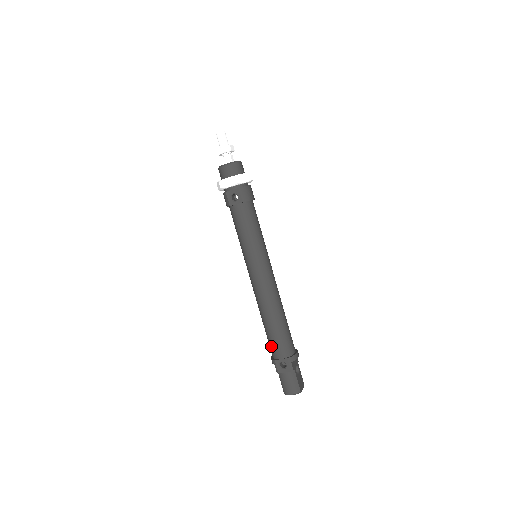
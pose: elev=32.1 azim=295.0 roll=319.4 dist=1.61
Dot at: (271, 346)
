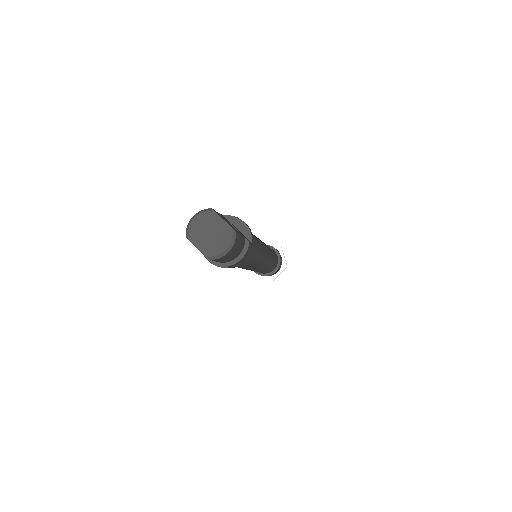
Dot at: occluded
